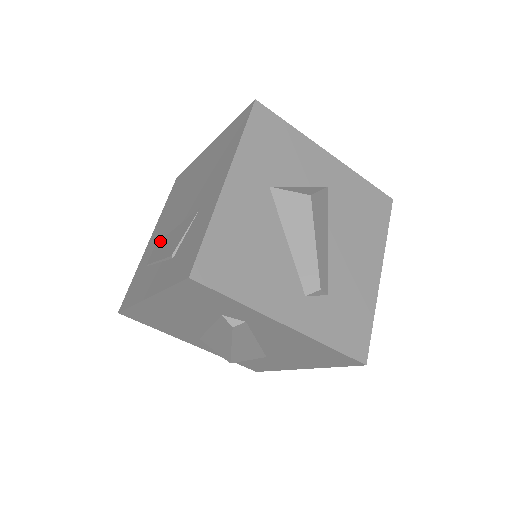
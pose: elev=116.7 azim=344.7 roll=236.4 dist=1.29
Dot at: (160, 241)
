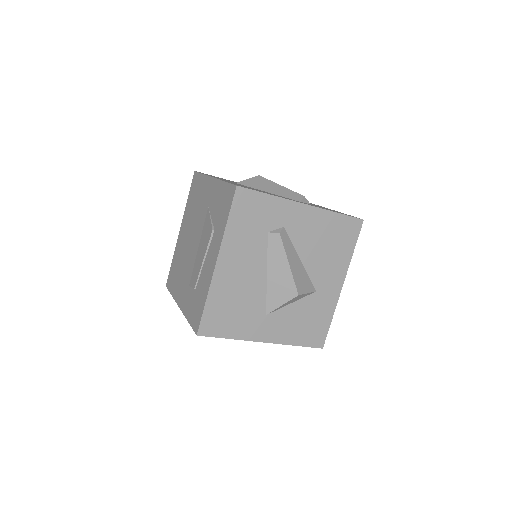
Dot at: (192, 274)
